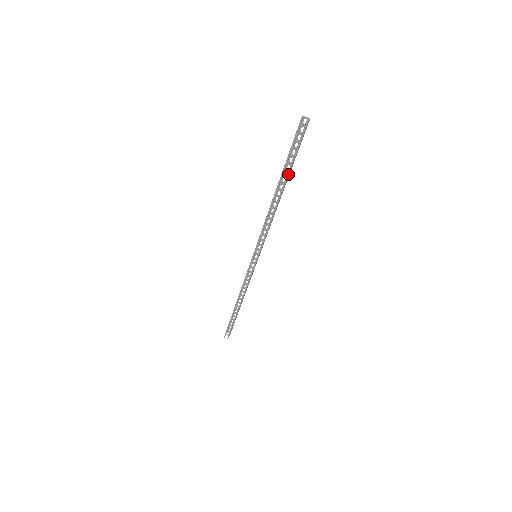
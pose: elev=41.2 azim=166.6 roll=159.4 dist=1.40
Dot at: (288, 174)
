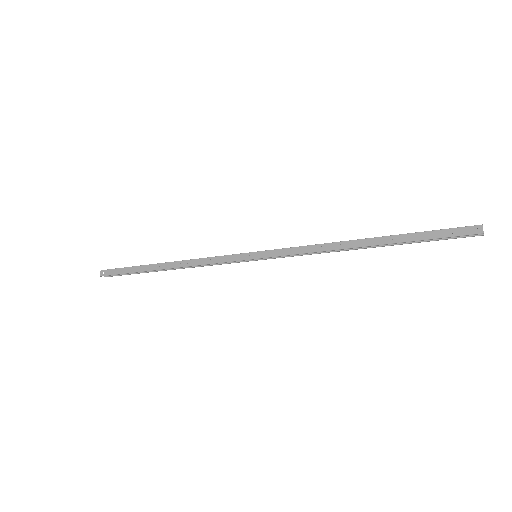
Dot at: (402, 244)
